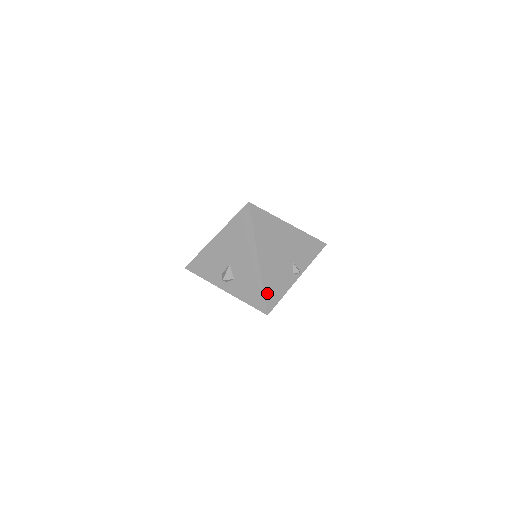
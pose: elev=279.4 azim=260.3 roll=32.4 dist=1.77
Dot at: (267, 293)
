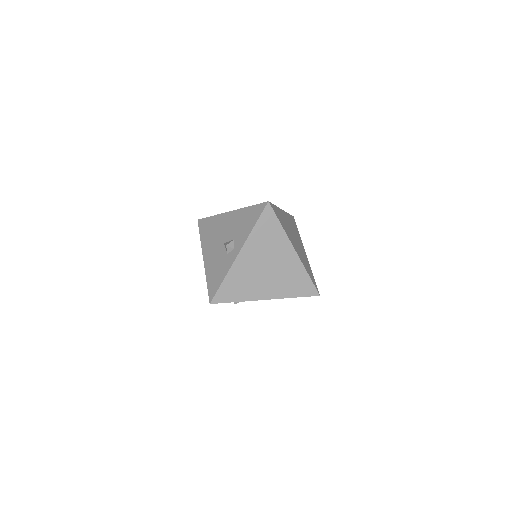
Dot at: occluded
